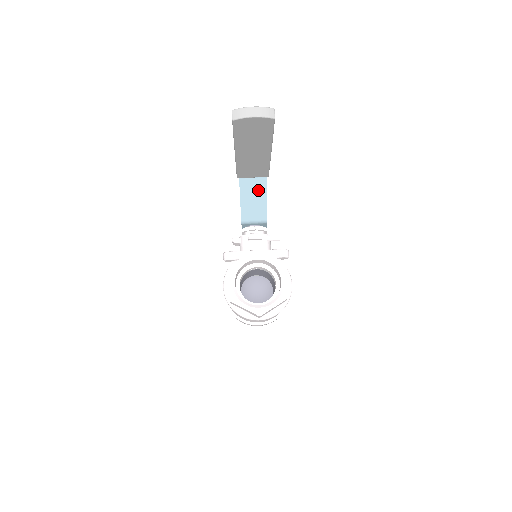
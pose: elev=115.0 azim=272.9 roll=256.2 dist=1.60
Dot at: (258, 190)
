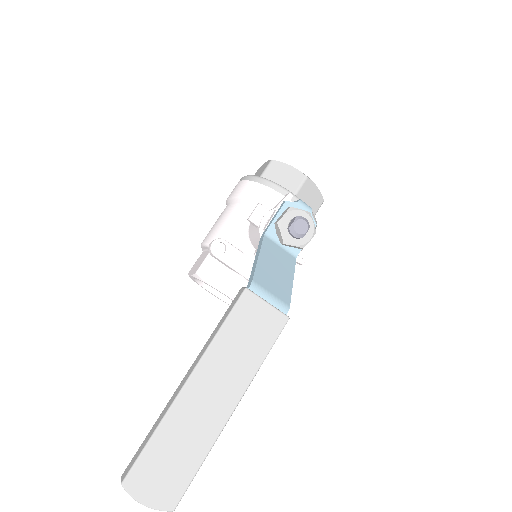
Dot at: occluded
